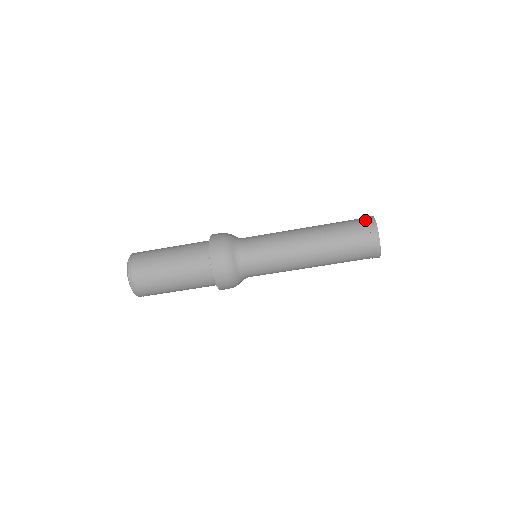
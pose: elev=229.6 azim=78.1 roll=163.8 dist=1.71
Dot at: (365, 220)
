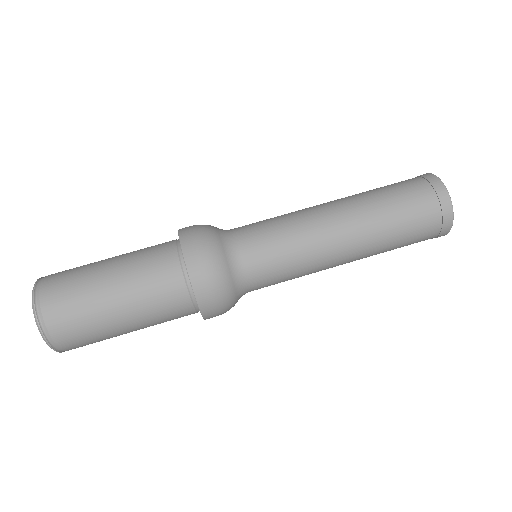
Dot at: occluded
